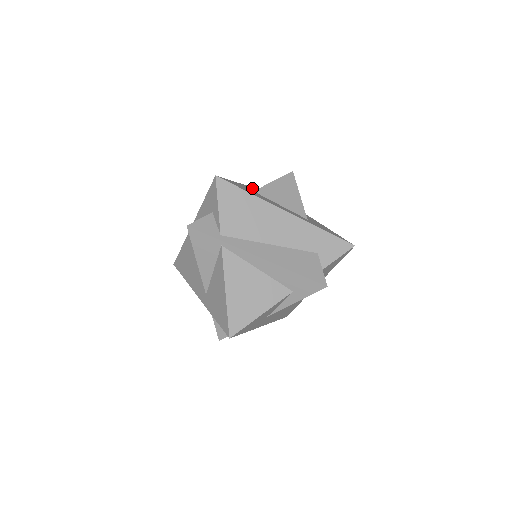
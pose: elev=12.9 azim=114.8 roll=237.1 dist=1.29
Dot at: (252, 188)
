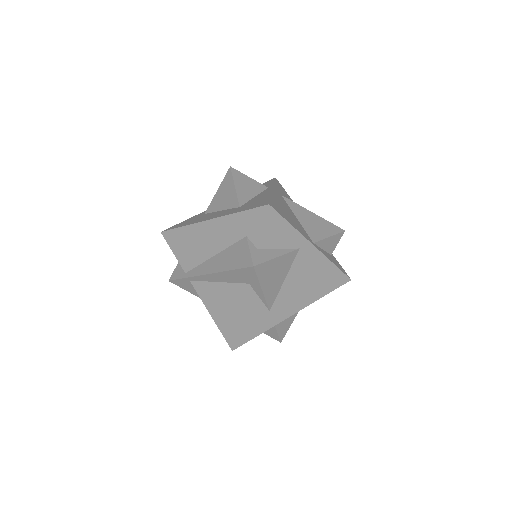
Dot at: occluded
